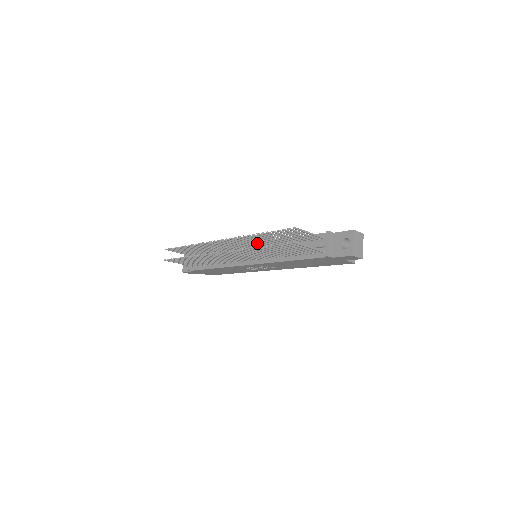
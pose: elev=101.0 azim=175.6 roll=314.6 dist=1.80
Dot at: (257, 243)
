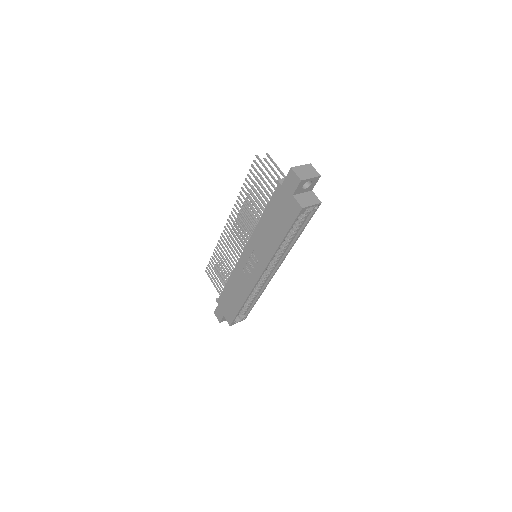
Dot at: occluded
